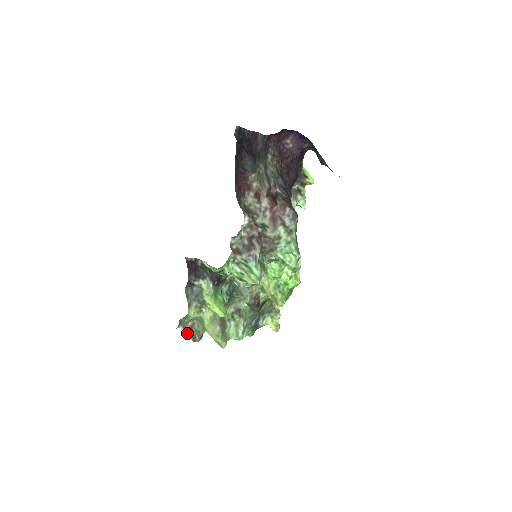
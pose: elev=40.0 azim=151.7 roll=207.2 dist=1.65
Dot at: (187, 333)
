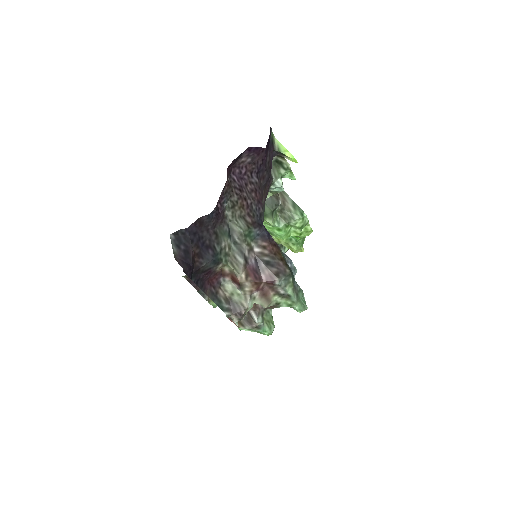
Dot at: occluded
